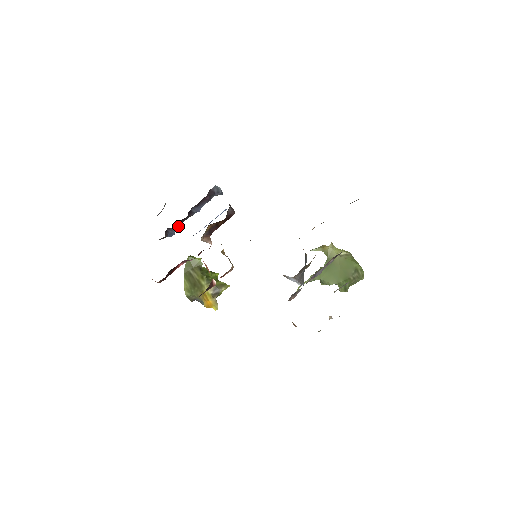
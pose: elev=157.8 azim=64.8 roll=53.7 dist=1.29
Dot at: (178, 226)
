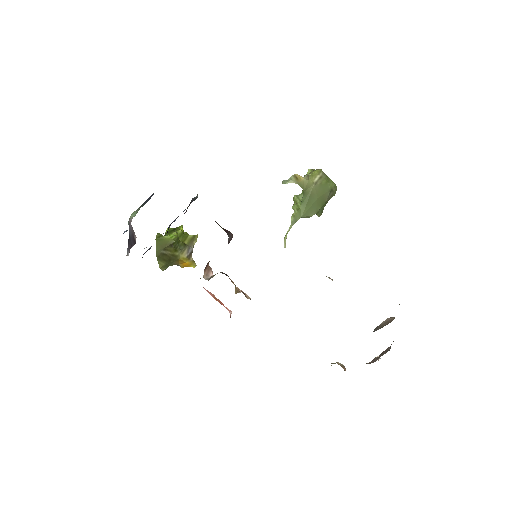
Dot at: occluded
